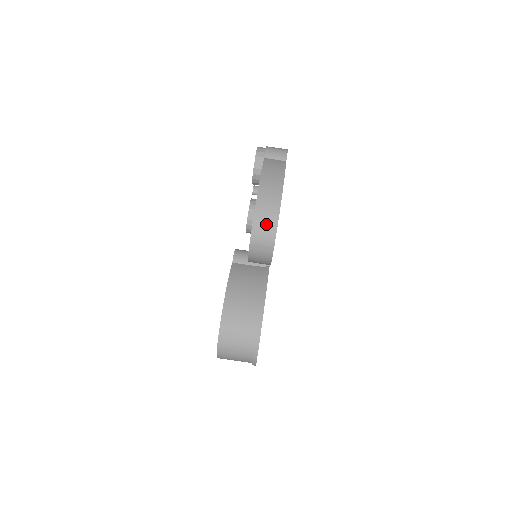
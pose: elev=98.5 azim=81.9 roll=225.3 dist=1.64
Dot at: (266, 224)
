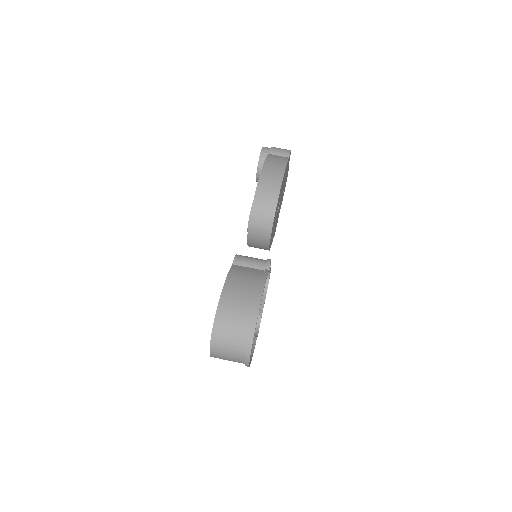
Dot at: (267, 199)
